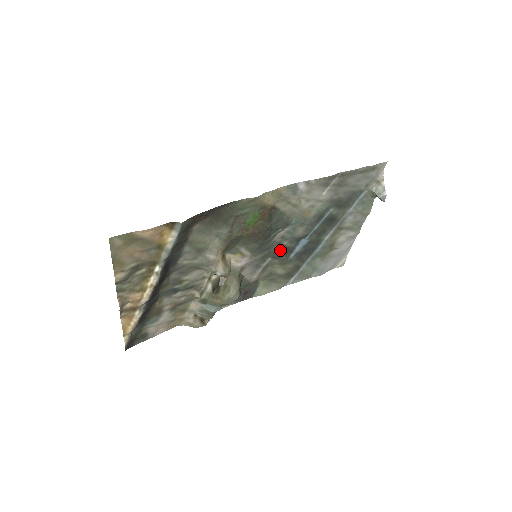
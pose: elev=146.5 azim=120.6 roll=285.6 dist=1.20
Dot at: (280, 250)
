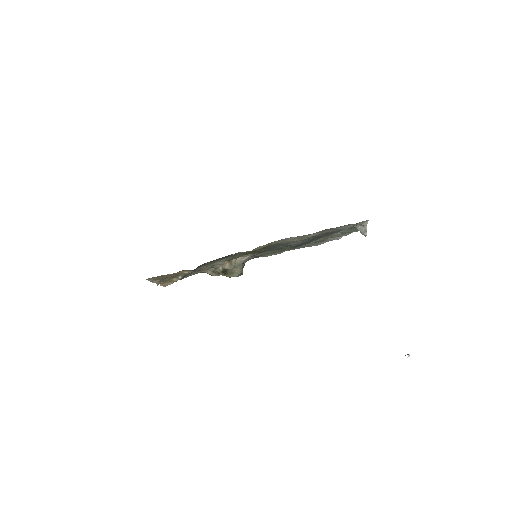
Dot at: (278, 248)
